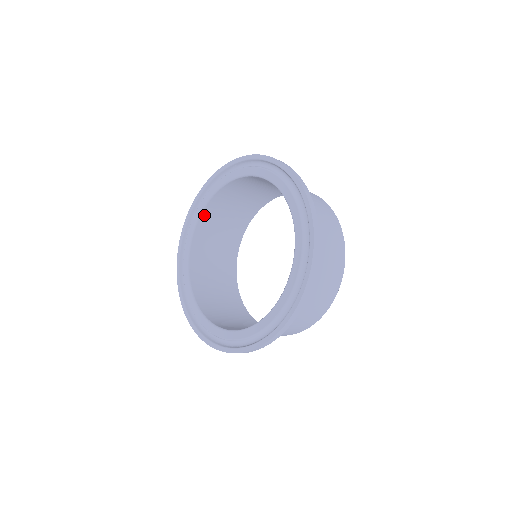
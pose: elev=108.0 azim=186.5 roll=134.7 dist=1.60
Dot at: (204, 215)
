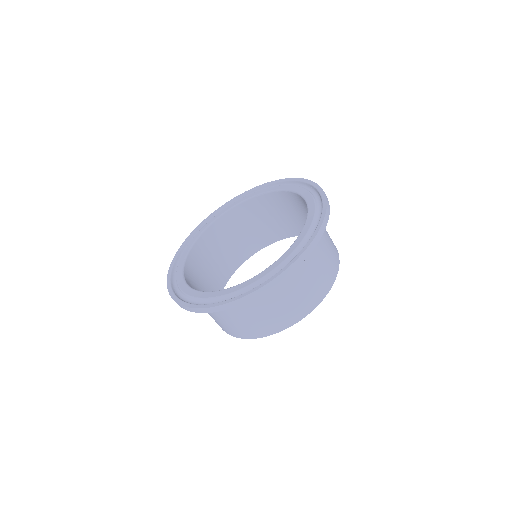
Dot at: (264, 197)
